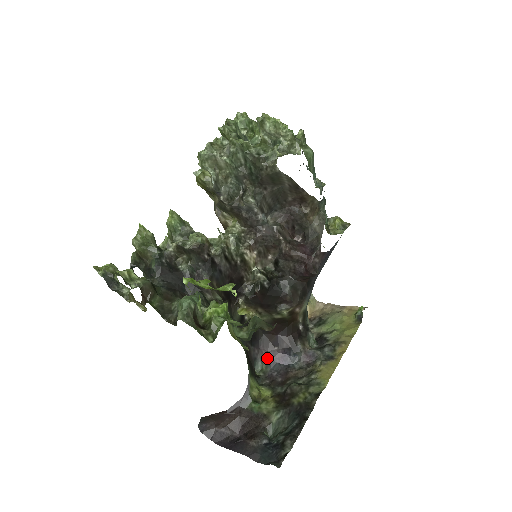
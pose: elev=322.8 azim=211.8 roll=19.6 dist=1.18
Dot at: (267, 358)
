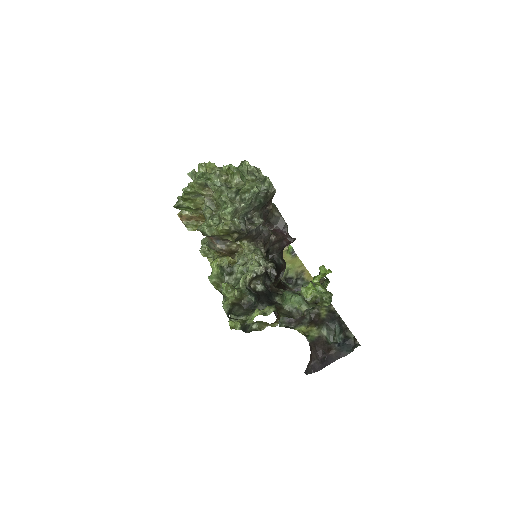
Dot at: occluded
